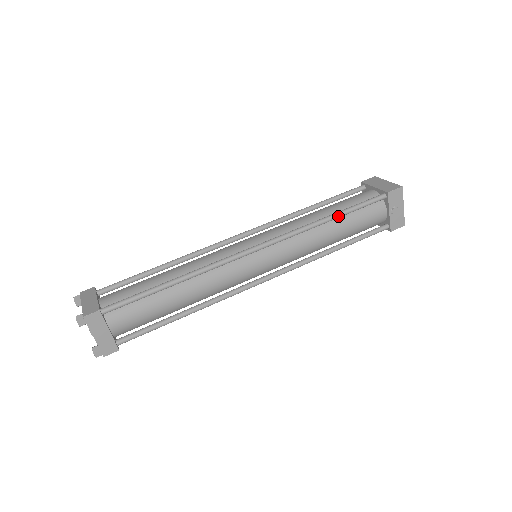
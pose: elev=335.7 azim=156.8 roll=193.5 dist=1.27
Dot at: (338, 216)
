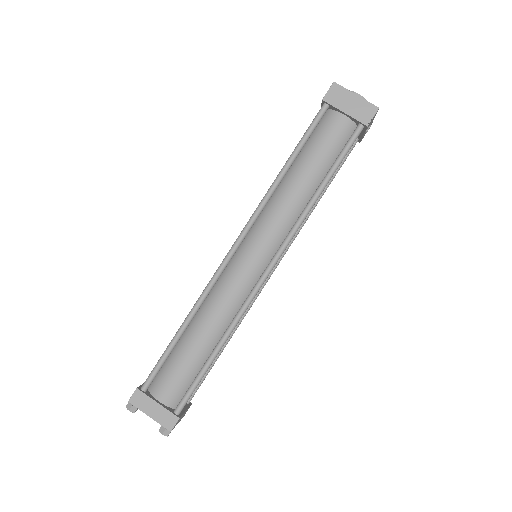
Dot at: occluded
